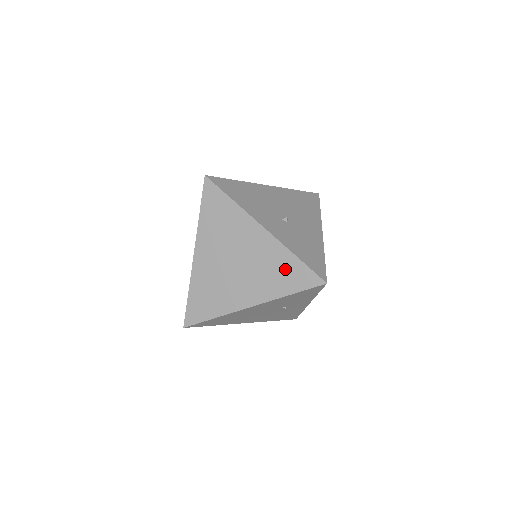
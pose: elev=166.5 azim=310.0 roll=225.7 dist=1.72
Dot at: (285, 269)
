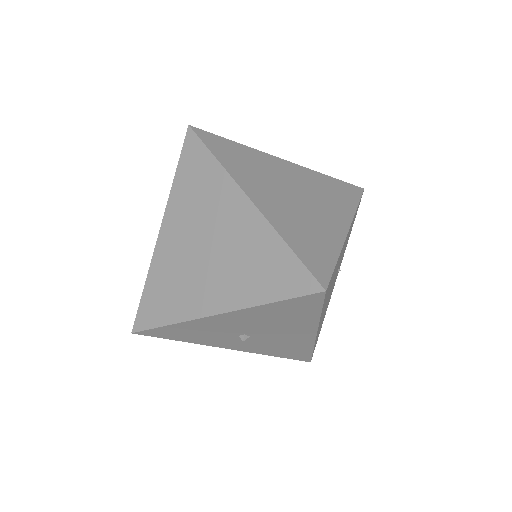
Dot at: (332, 187)
